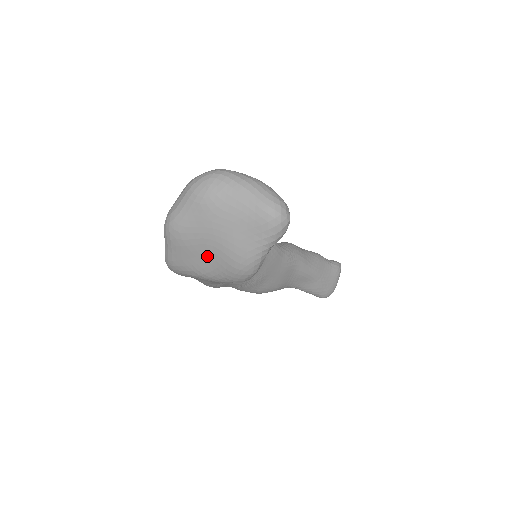
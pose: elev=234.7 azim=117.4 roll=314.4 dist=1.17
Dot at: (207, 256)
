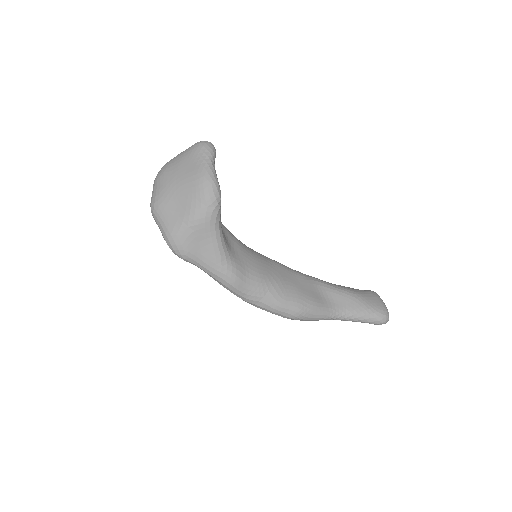
Dot at: (181, 198)
